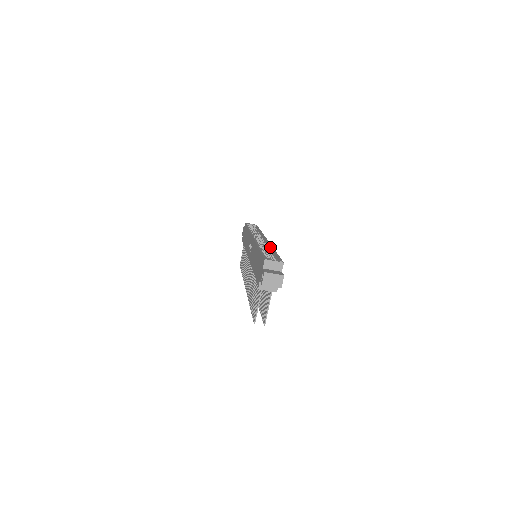
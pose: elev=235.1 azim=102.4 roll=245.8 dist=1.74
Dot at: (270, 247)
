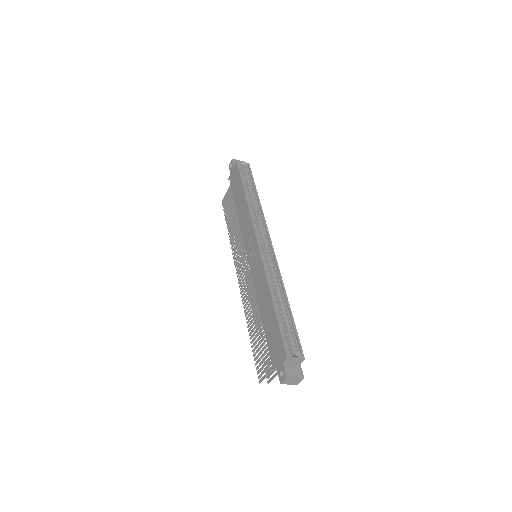
Dot at: (281, 283)
